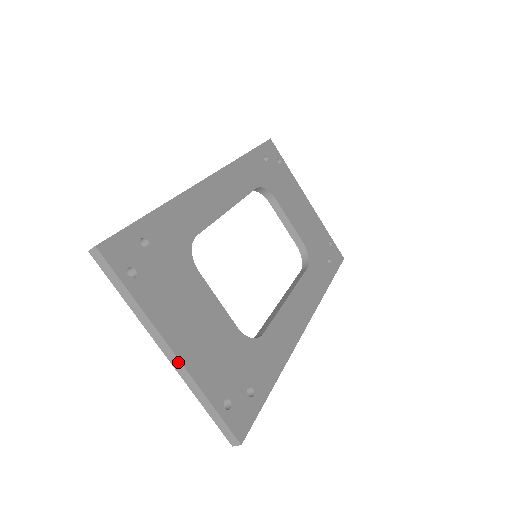
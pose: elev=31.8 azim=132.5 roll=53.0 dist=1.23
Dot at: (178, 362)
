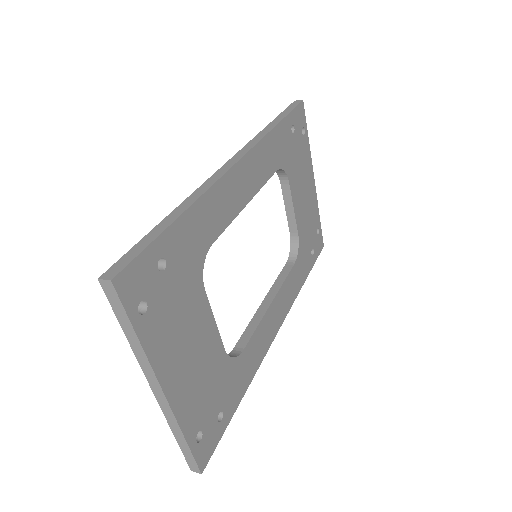
Dot at: (166, 403)
